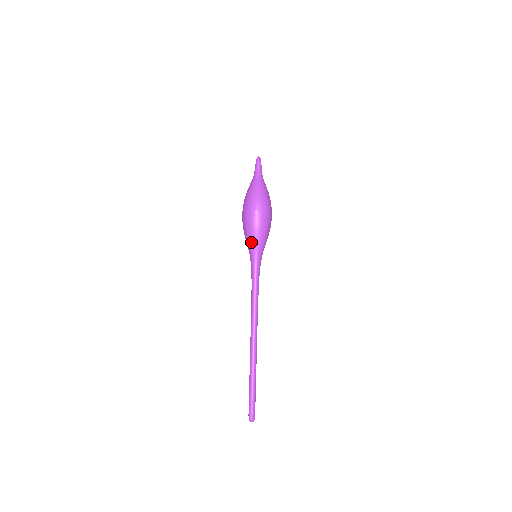
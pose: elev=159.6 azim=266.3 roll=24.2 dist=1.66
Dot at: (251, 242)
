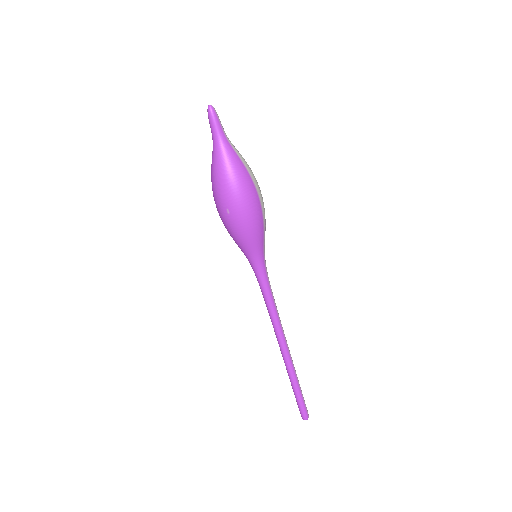
Dot at: (239, 246)
